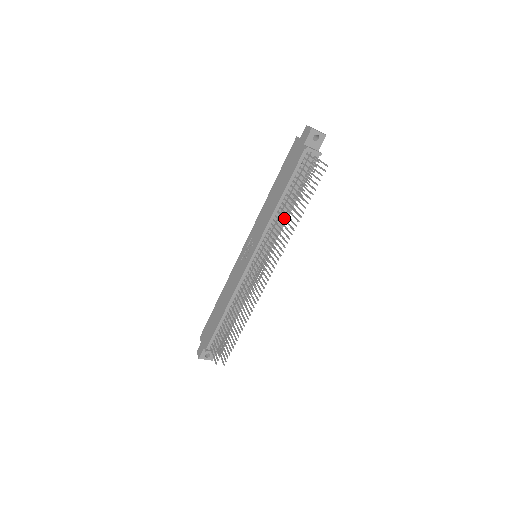
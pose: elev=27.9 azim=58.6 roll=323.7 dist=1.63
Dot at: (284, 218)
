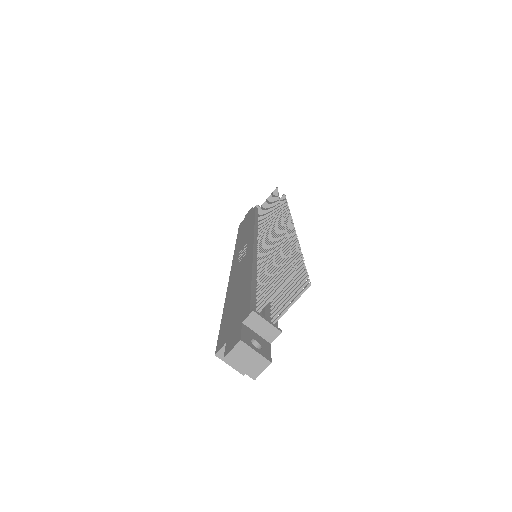
Dot at: (271, 209)
